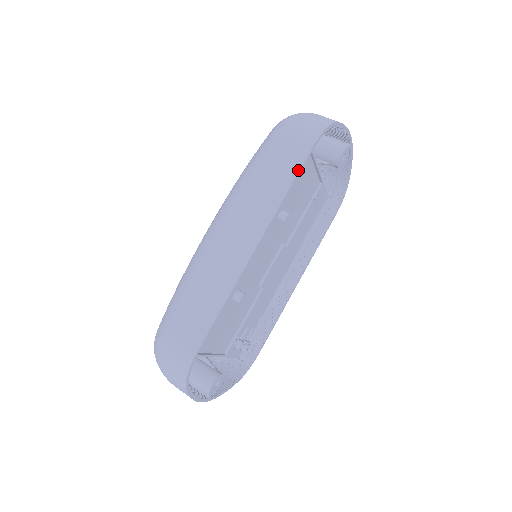
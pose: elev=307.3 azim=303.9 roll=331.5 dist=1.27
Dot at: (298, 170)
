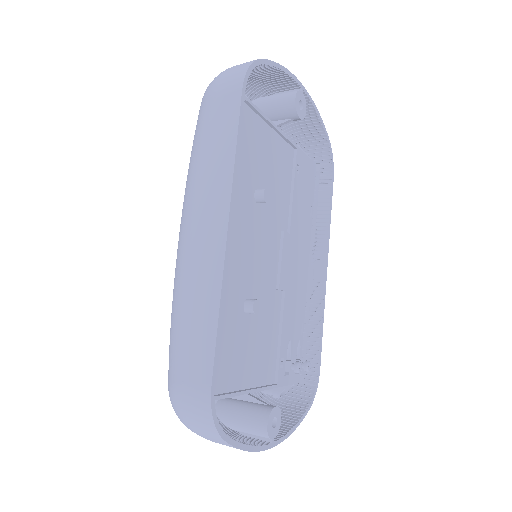
Dot at: (237, 125)
